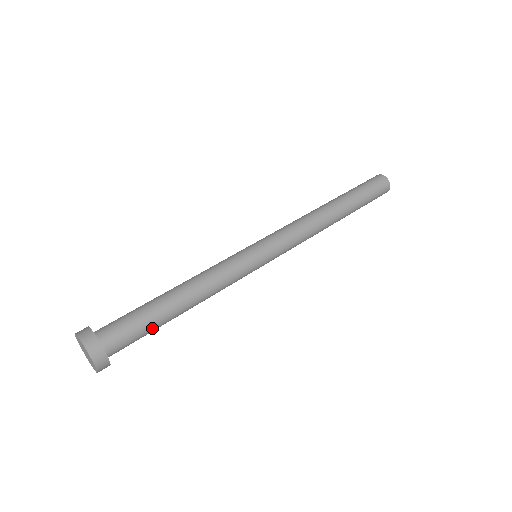
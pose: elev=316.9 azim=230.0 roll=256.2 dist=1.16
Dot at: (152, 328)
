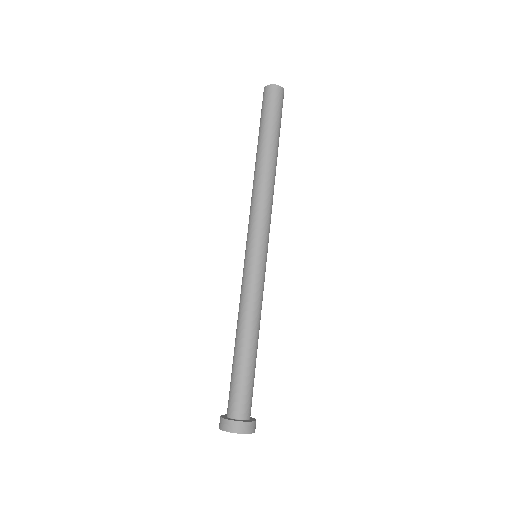
Dot at: occluded
